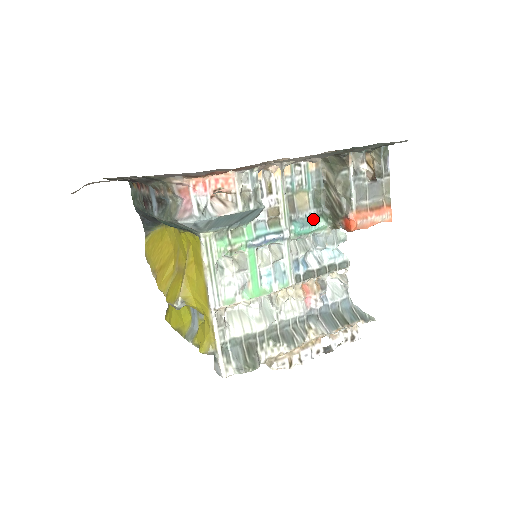
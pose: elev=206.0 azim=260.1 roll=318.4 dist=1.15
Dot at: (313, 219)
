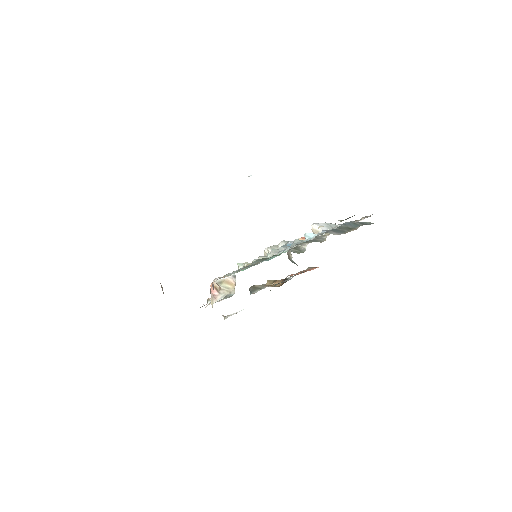
Dot at: (269, 258)
